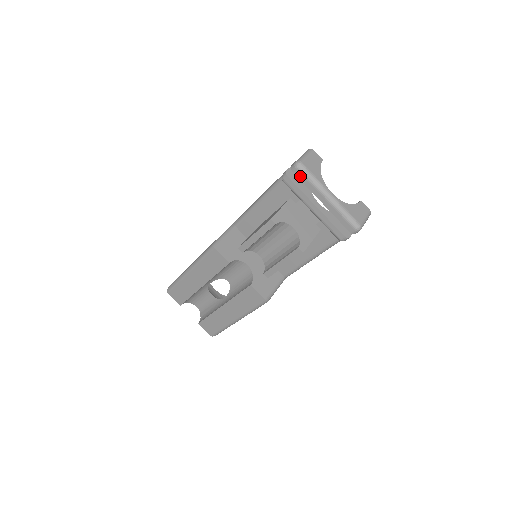
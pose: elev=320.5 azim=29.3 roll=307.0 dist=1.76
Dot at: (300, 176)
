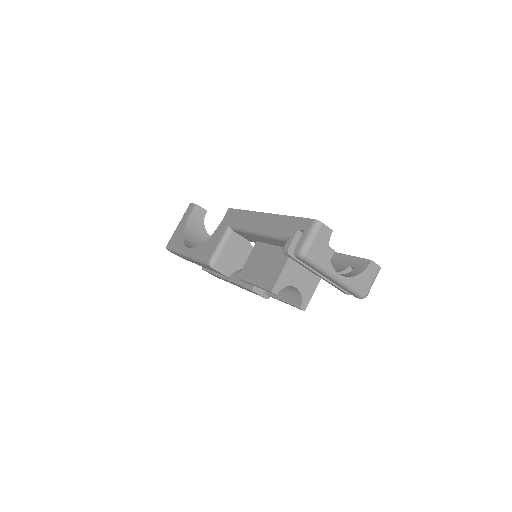
Dot at: (304, 262)
